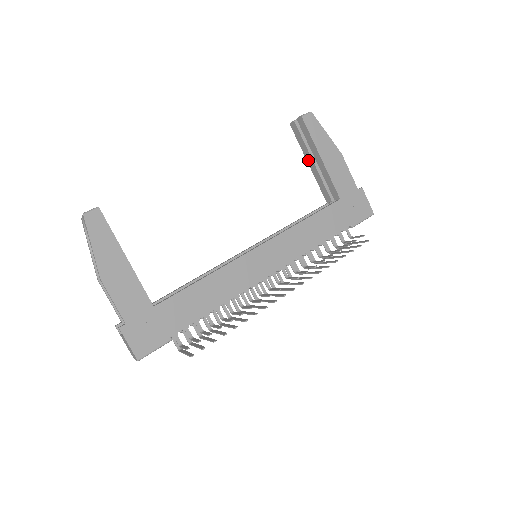
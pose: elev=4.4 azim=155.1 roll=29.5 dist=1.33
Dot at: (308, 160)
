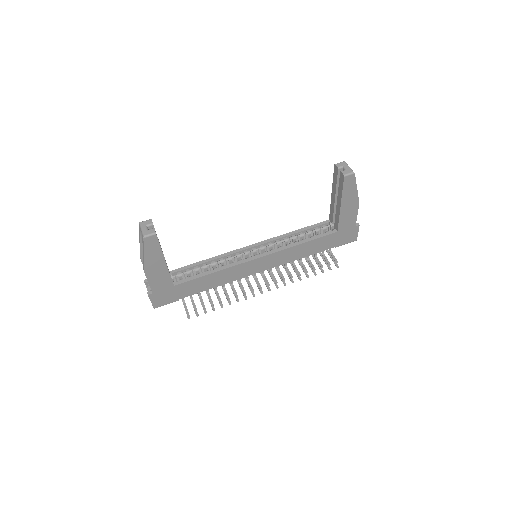
Dot at: (333, 192)
